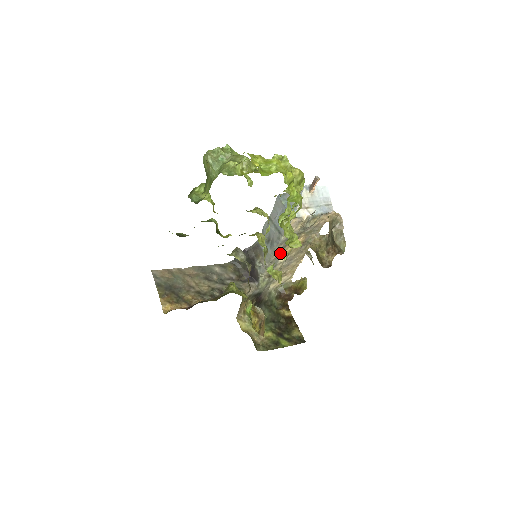
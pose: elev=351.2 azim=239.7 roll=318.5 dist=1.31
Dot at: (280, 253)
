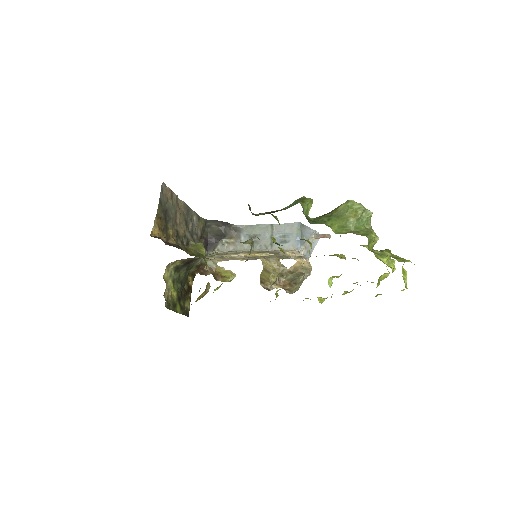
Dot at: occluded
